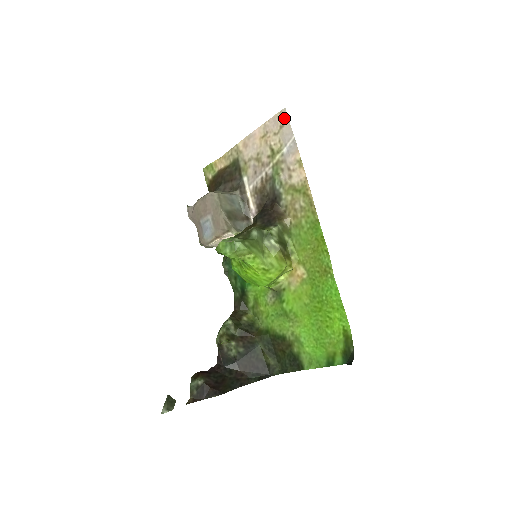
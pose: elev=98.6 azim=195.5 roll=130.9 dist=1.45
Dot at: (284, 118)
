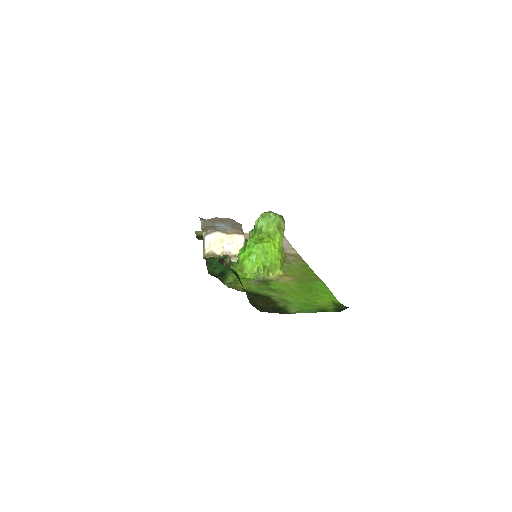
Dot at: occluded
